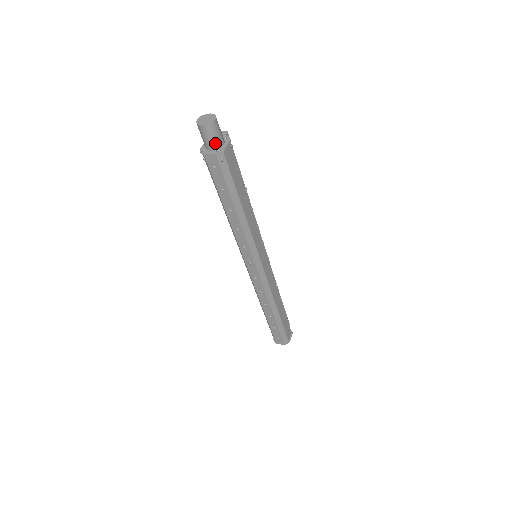
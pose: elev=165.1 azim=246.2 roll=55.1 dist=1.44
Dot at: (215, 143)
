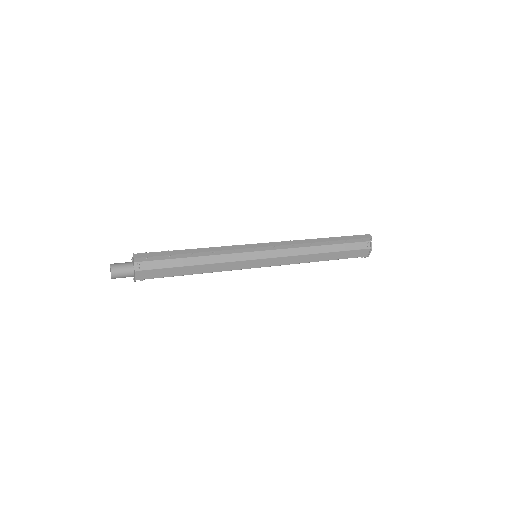
Dot at: occluded
